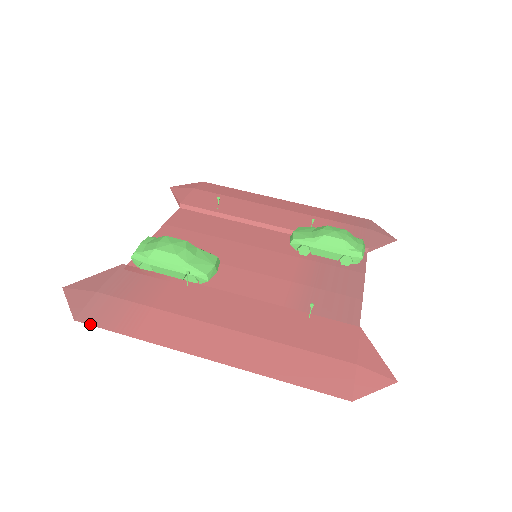
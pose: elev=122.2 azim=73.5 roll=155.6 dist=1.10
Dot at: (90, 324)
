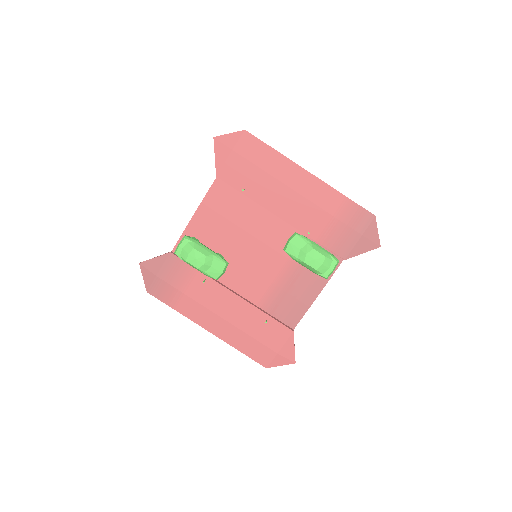
Dot at: (154, 296)
